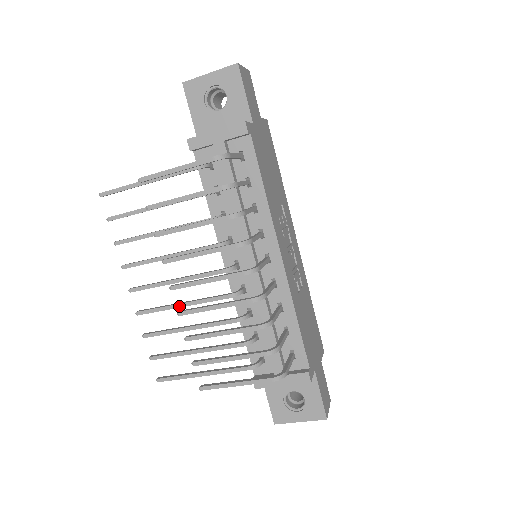
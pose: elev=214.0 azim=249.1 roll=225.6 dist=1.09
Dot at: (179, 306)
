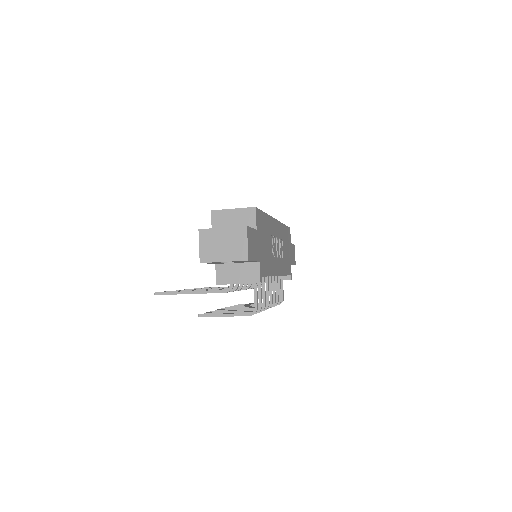
Dot at: occluded
